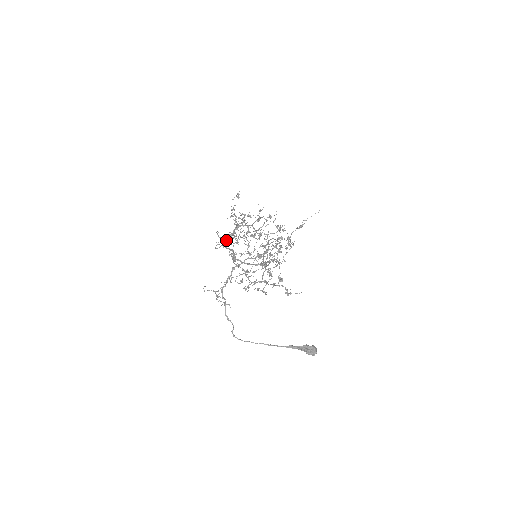
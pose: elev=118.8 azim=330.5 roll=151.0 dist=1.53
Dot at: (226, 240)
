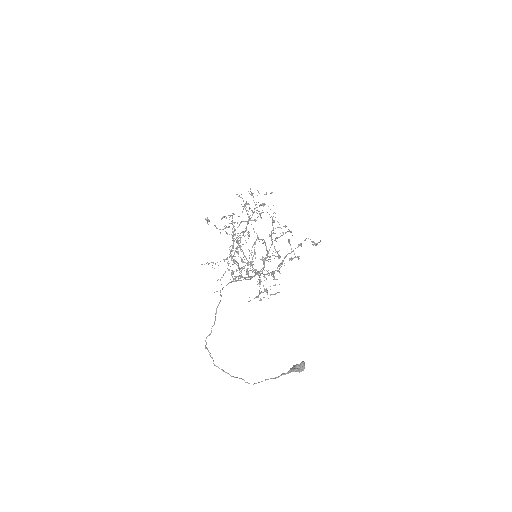
Dot at: occluded
